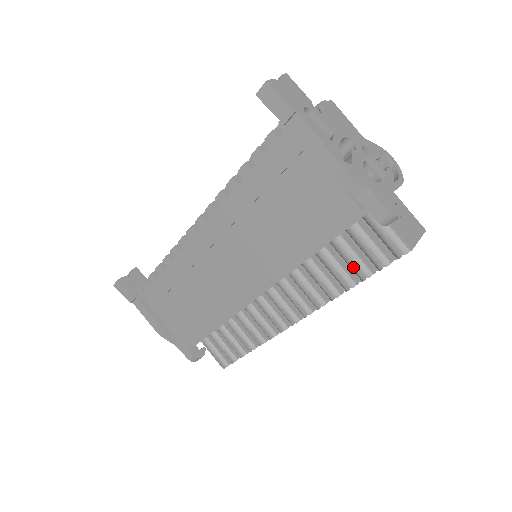
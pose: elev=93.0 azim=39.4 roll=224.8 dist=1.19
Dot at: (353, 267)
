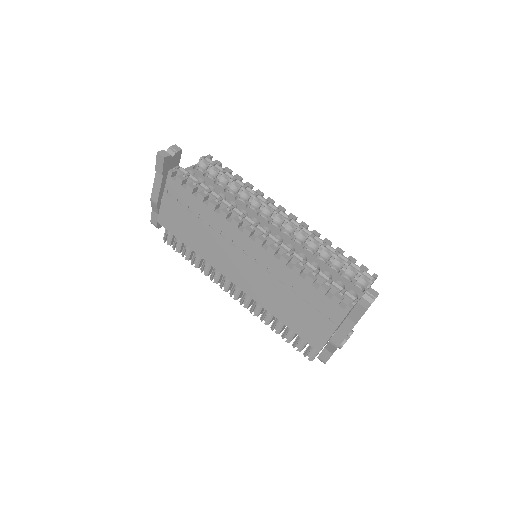
Dot at: occluded
